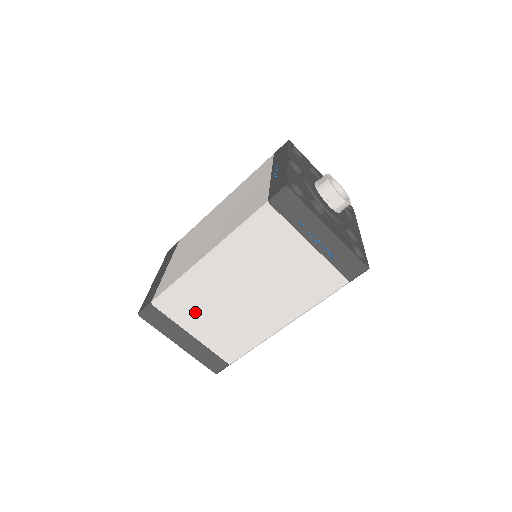
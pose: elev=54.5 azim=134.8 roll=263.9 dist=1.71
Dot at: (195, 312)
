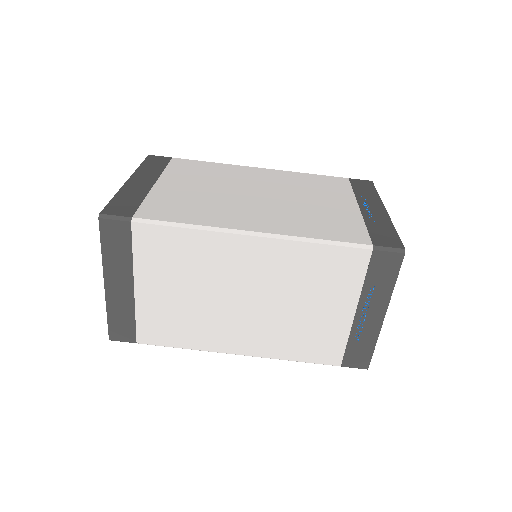
Dot at: (169, 270)
